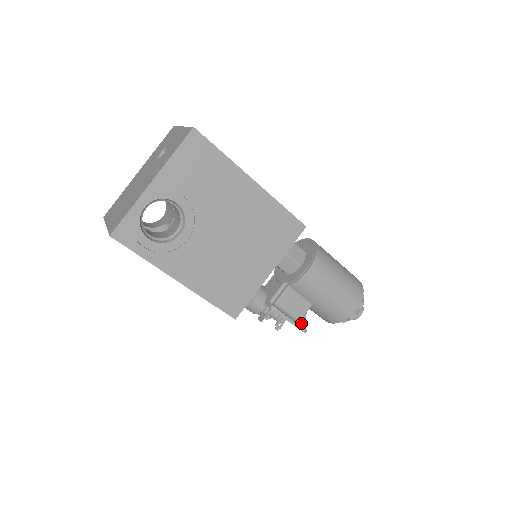
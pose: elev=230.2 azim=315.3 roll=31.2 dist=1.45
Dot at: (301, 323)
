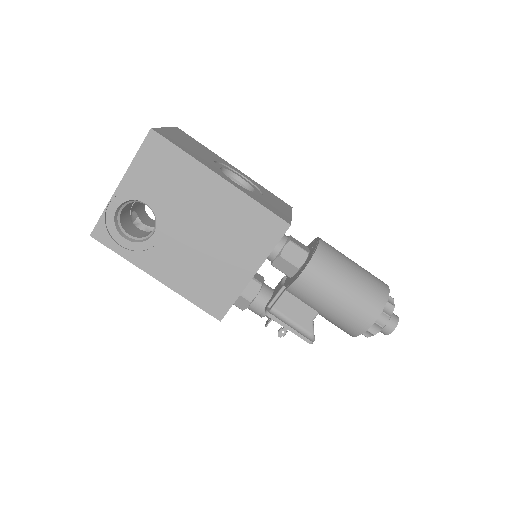
Dot at: (306, 332)
